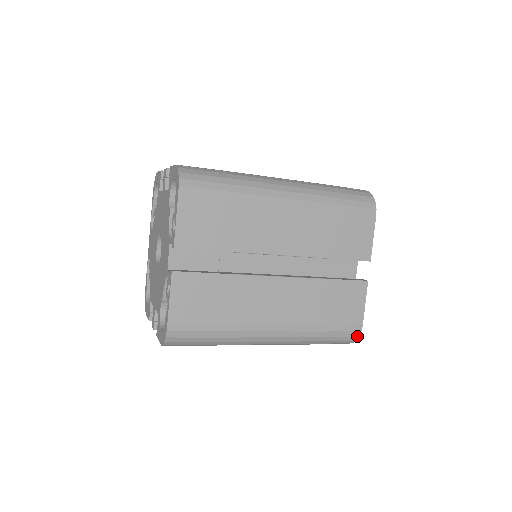
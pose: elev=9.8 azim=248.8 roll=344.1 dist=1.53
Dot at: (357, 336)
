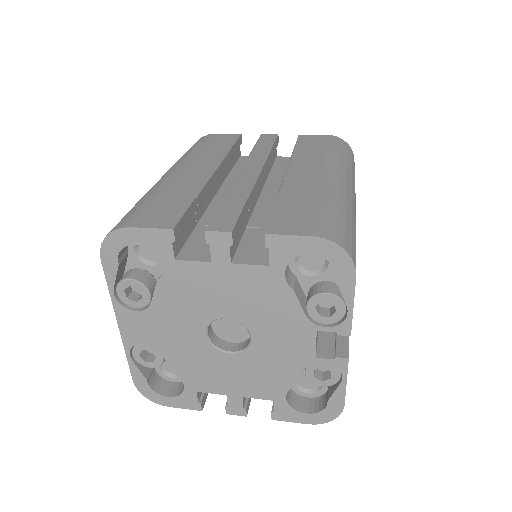
Dot at: occluded
